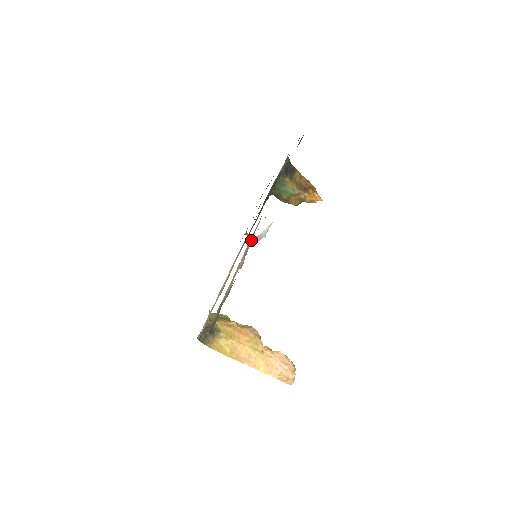
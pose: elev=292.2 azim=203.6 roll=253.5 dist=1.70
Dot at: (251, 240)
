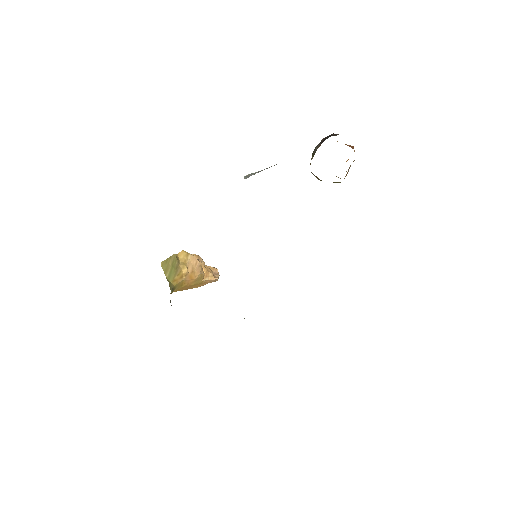
Dot at: occluded
